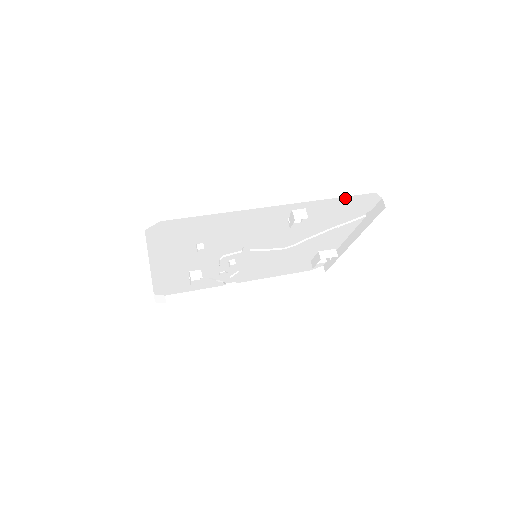
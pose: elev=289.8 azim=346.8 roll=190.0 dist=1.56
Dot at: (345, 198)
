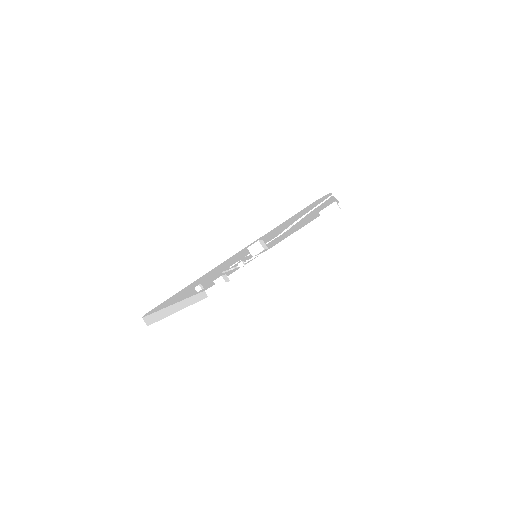
Dot at: (289, 218)
